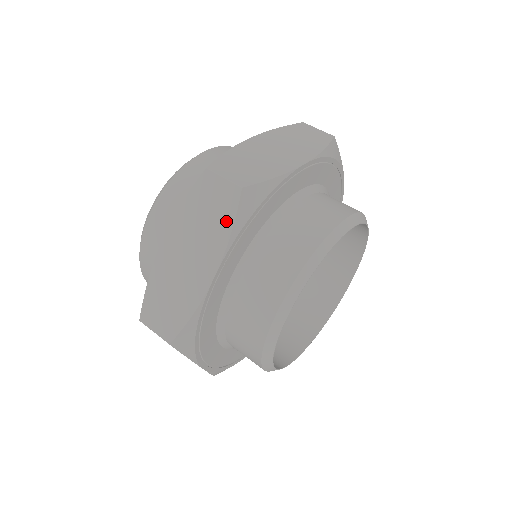
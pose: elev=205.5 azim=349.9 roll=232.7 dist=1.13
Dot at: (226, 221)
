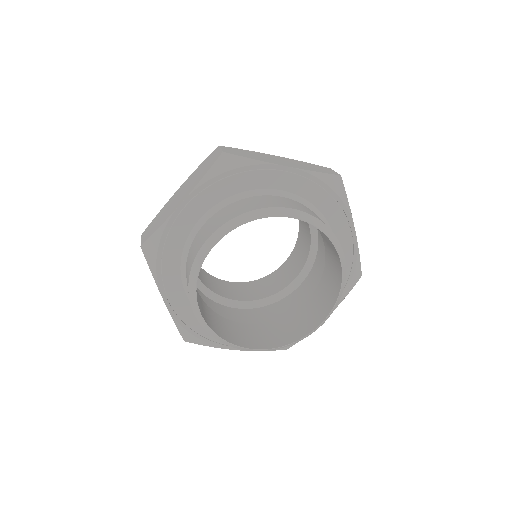
Dot at: (206, 171)
